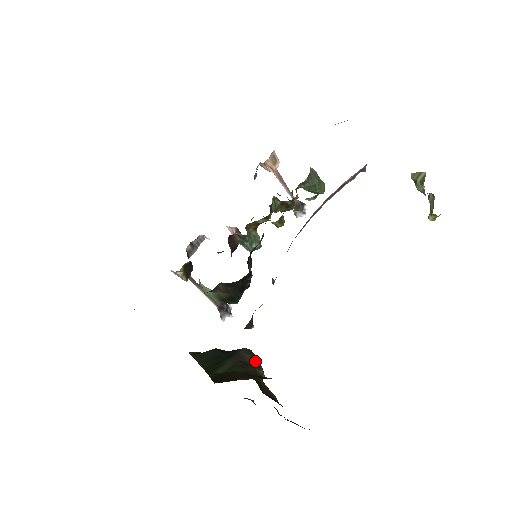
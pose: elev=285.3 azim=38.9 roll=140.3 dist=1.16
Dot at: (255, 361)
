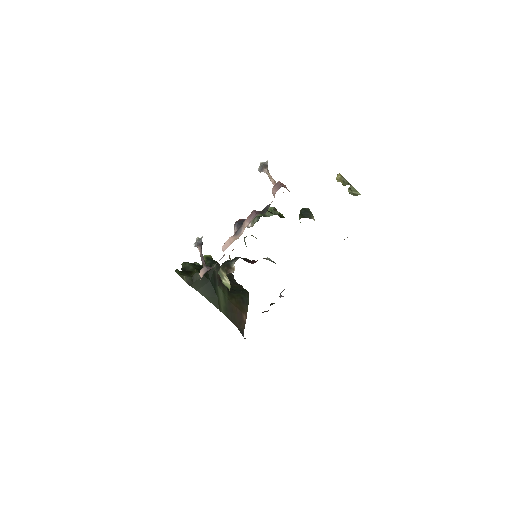
Dot at: occluded
